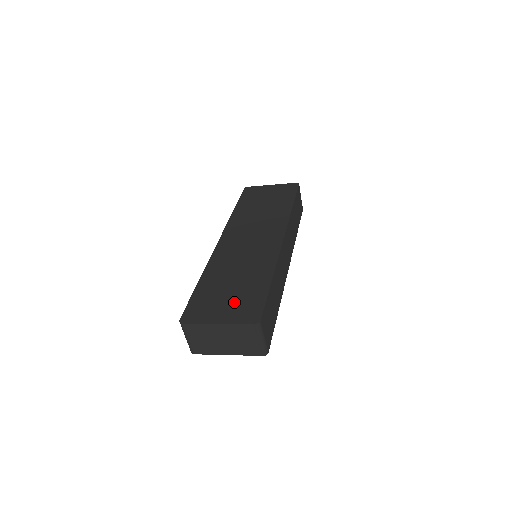
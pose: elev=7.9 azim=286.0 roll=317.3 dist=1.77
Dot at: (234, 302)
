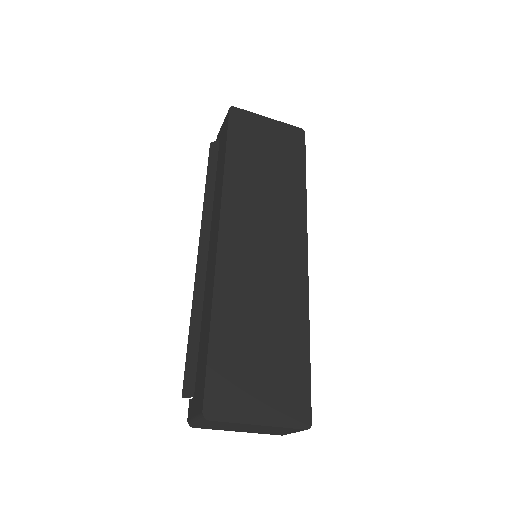
Dot at: (272, 382)
